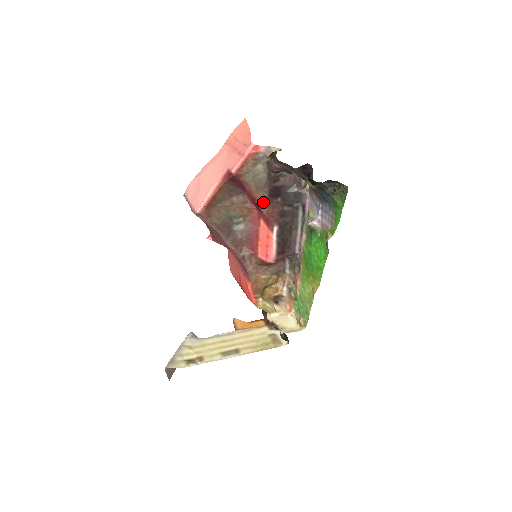
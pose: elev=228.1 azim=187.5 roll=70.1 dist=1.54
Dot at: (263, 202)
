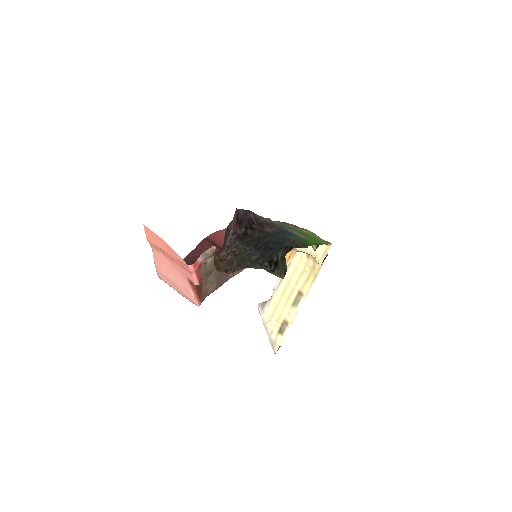
Dot at: occluded
